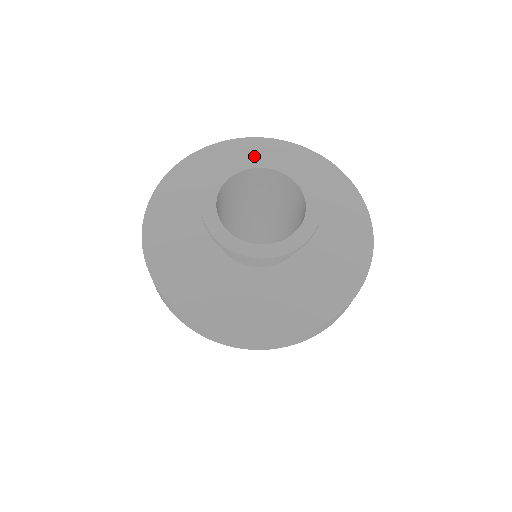
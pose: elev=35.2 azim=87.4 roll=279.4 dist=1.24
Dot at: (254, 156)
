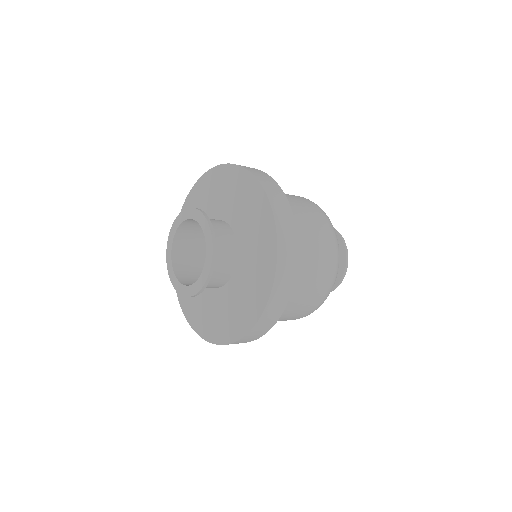
Dot at: (175, 219)
